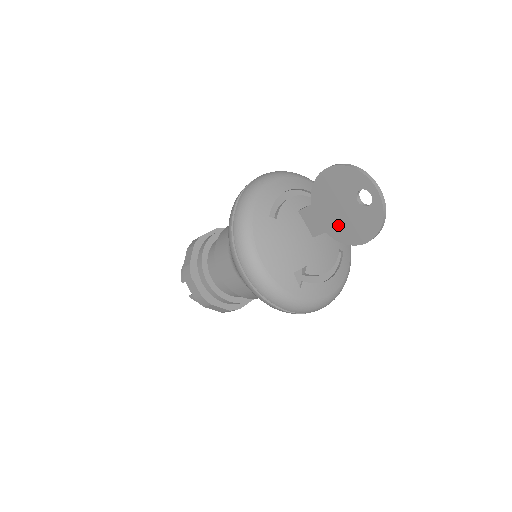
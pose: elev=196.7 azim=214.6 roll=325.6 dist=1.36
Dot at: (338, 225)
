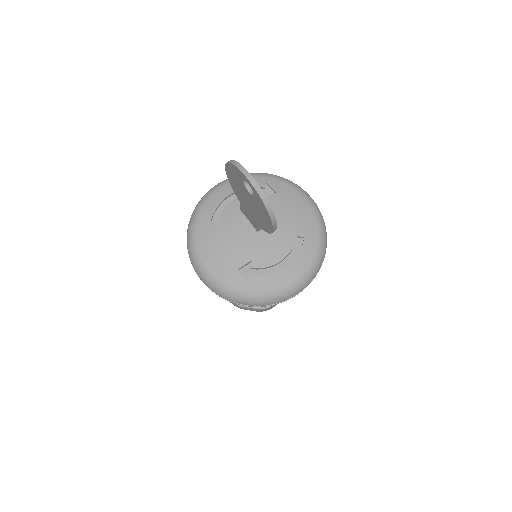
Dot at: (256, 217)
